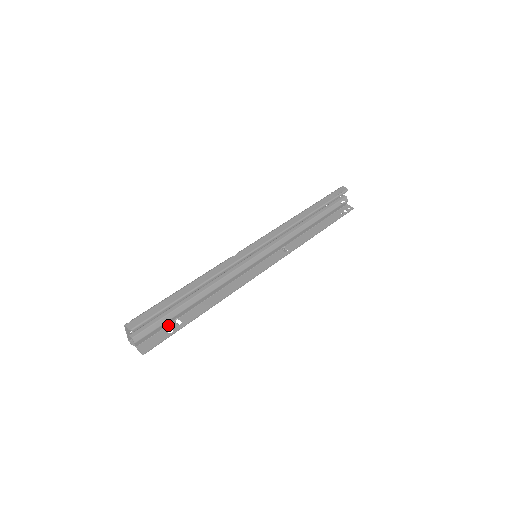
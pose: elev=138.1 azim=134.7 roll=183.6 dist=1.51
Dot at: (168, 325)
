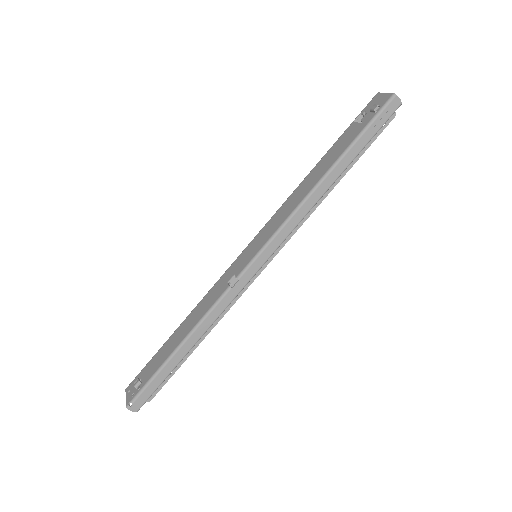
Dot at: occluded
